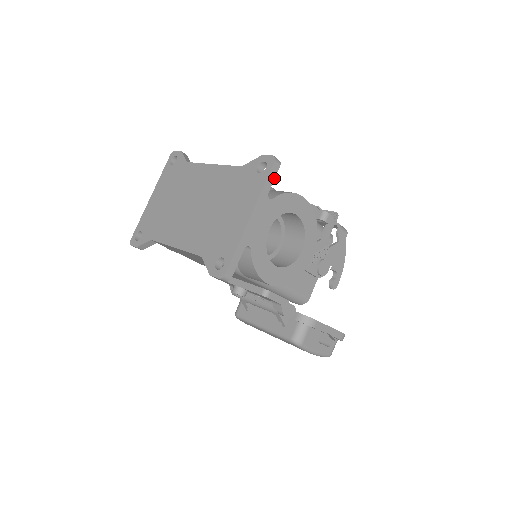
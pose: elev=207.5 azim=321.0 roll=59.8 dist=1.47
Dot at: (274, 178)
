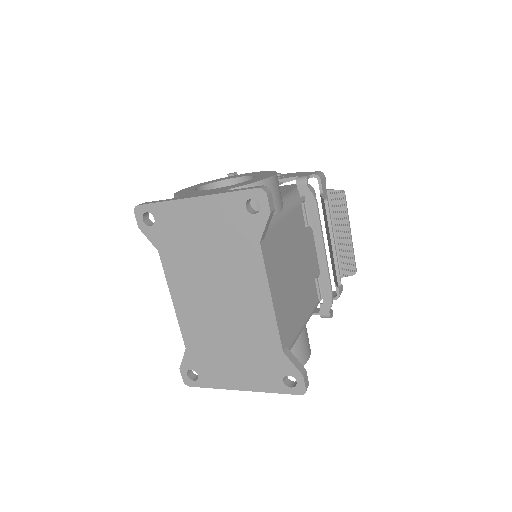
Dot at: occluded
